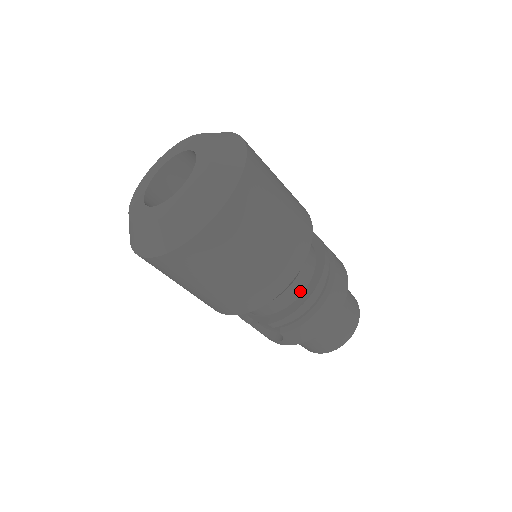
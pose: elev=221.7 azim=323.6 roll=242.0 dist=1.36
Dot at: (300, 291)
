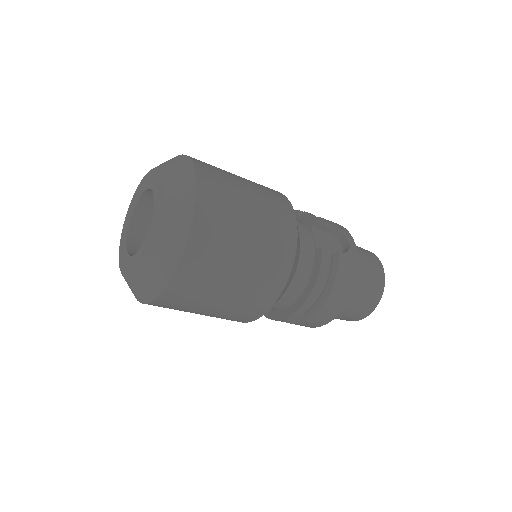
Dot at: (275, 309)
